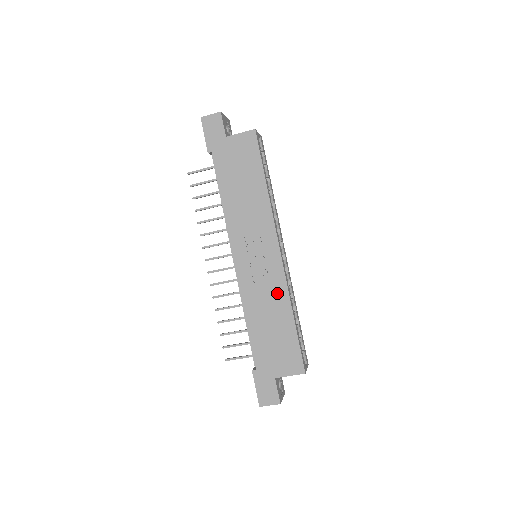
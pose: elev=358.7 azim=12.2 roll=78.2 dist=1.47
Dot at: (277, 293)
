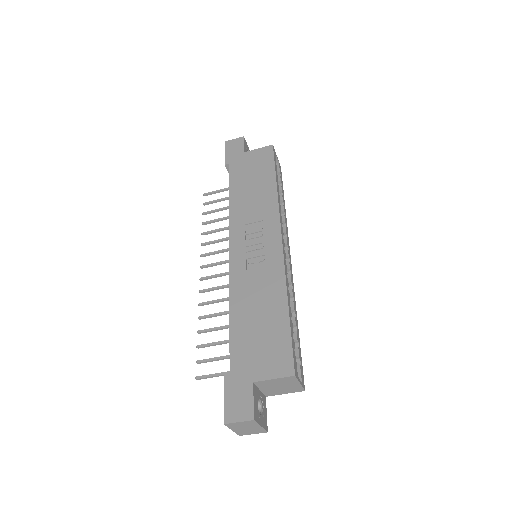
Dot at: (272, 280)
